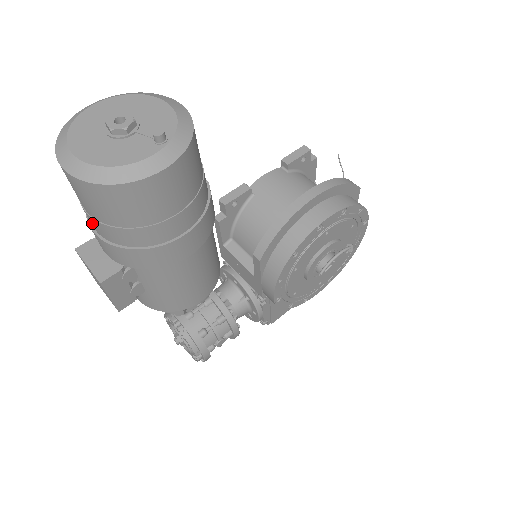
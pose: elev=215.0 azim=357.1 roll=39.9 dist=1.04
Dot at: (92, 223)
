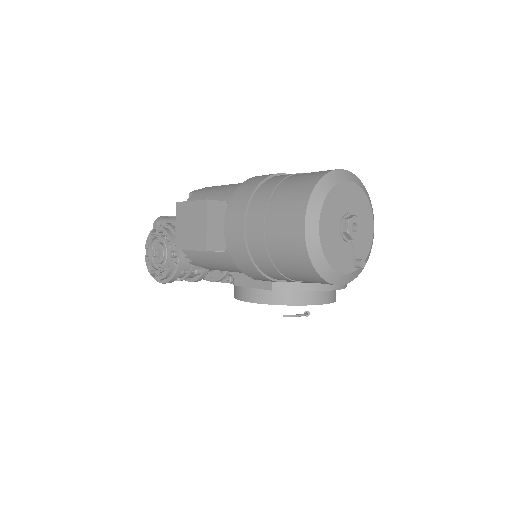
Dot at: (255, 229)
